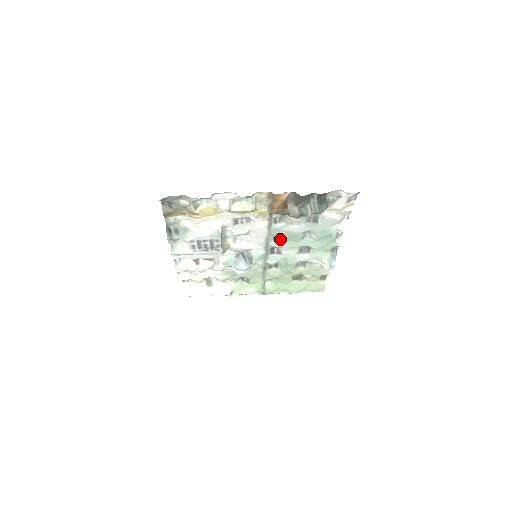
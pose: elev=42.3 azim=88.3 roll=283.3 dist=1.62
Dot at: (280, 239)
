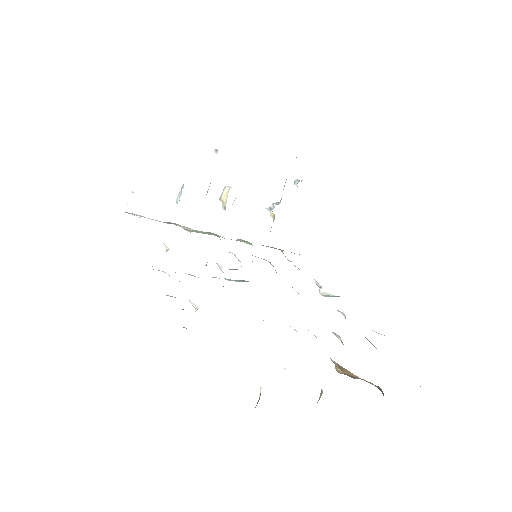
Dot at: occluded
